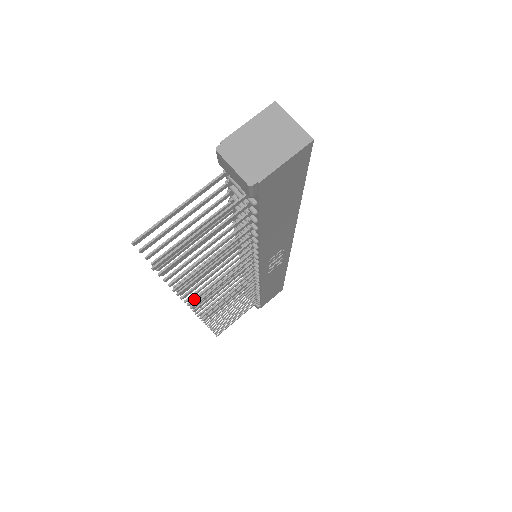
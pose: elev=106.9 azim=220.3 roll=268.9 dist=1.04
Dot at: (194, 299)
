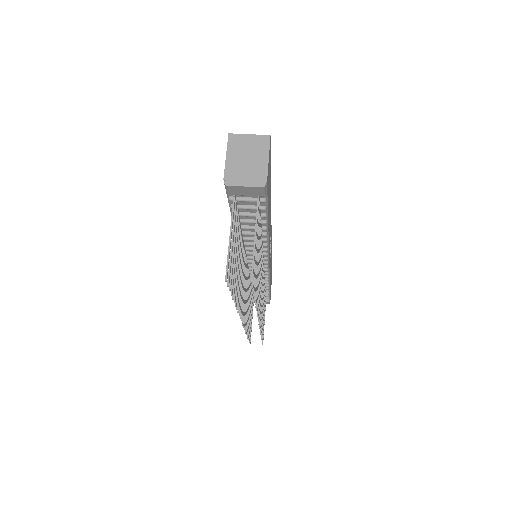
Dot at: occluded
